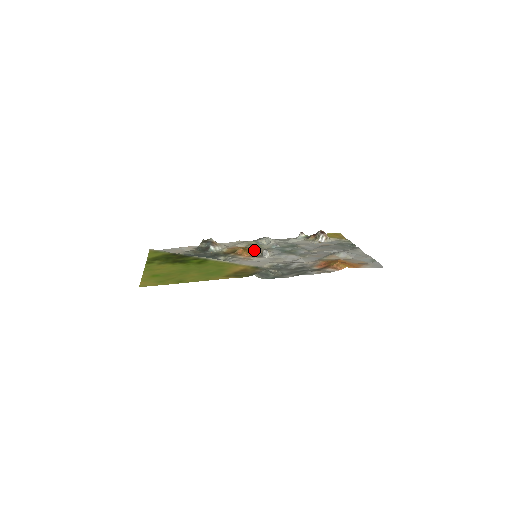
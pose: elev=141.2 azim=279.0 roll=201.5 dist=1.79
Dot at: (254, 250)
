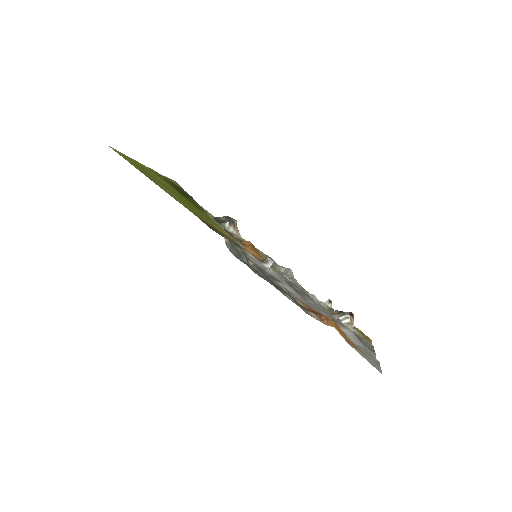
Dot at: (262, 256)
